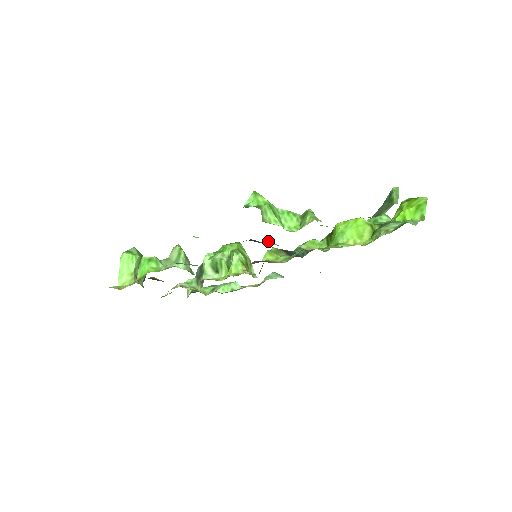
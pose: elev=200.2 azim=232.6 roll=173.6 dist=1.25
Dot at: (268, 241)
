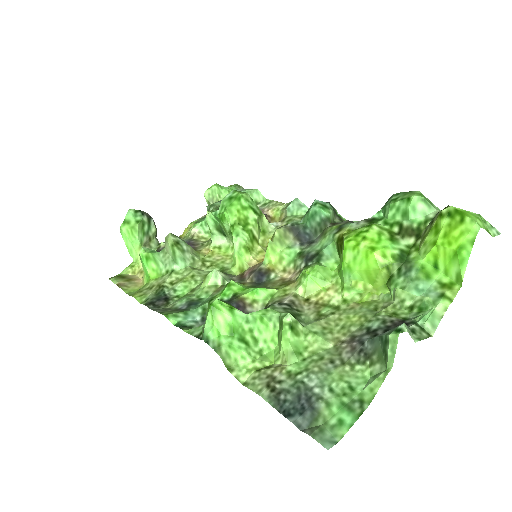
Dot at: (256, 290)
